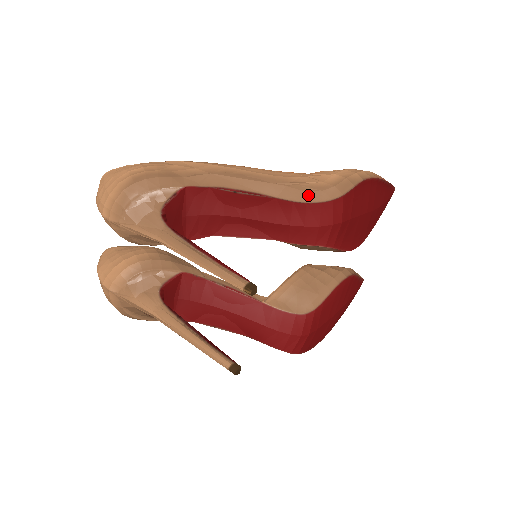
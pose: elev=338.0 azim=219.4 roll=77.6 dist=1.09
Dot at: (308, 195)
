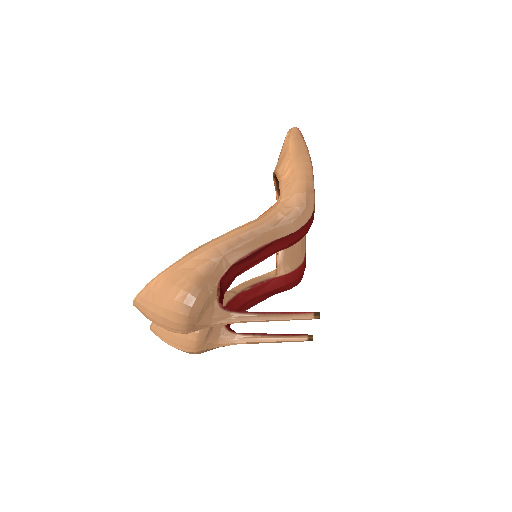
Dot at: (294, 225)
